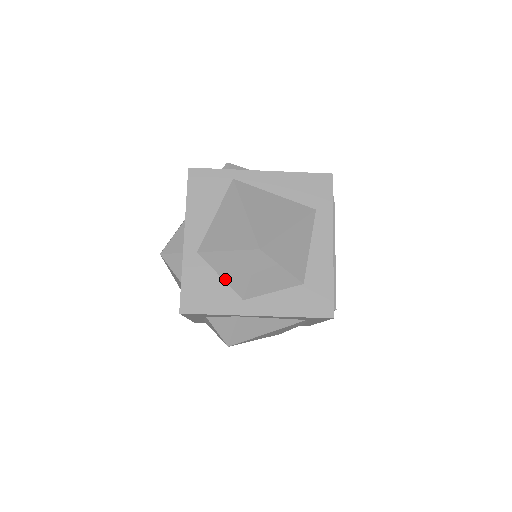
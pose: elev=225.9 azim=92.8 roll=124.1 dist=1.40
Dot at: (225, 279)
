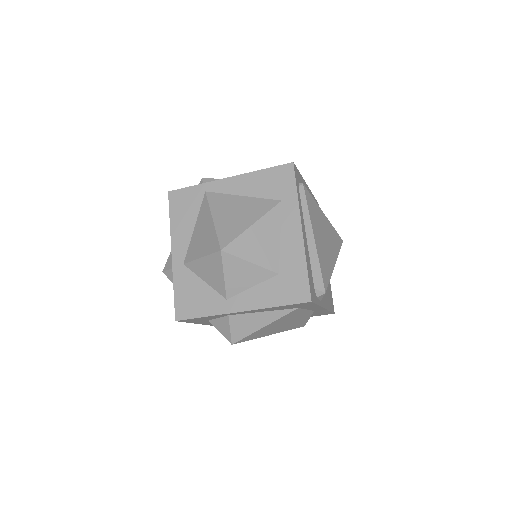
Dot at: (208, 283)
